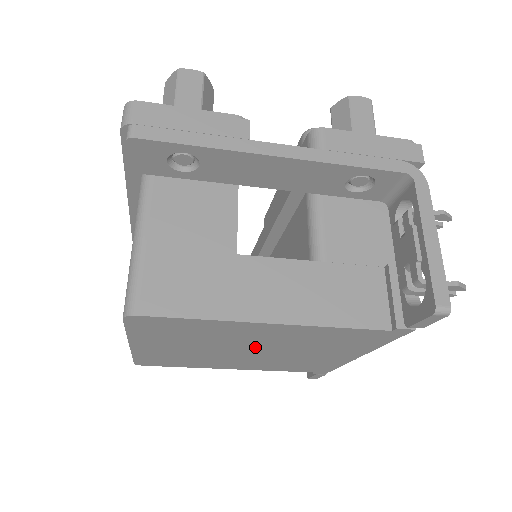
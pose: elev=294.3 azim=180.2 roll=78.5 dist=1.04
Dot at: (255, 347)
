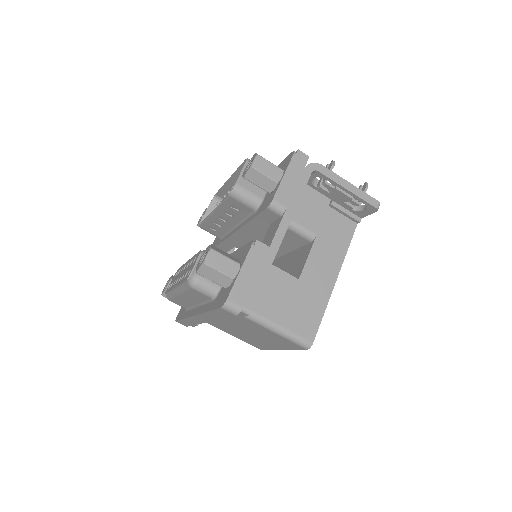
Dot at: occluded
